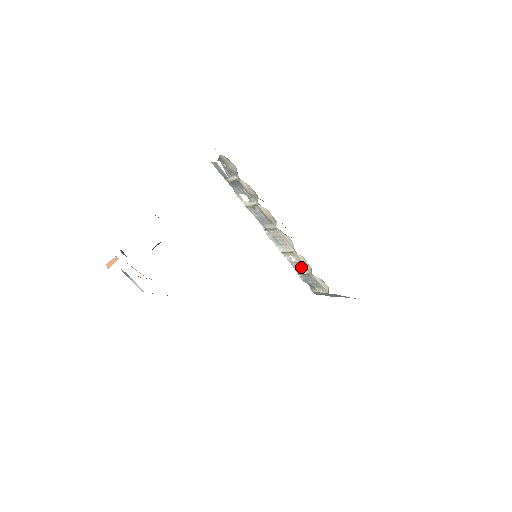
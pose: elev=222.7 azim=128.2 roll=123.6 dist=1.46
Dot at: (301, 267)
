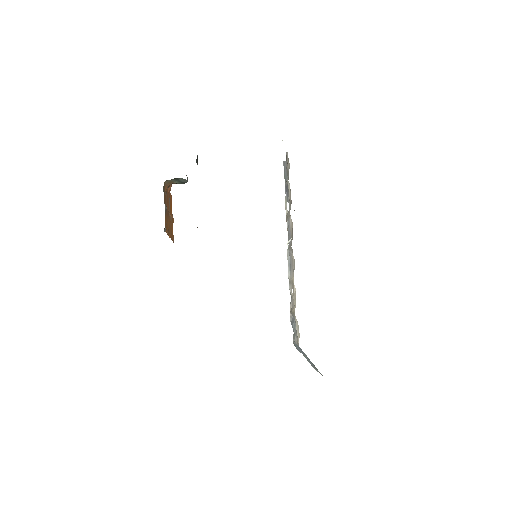
Dot at: (293, 303)
